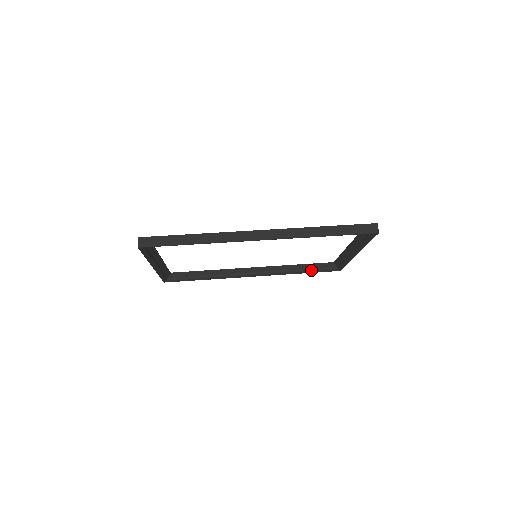
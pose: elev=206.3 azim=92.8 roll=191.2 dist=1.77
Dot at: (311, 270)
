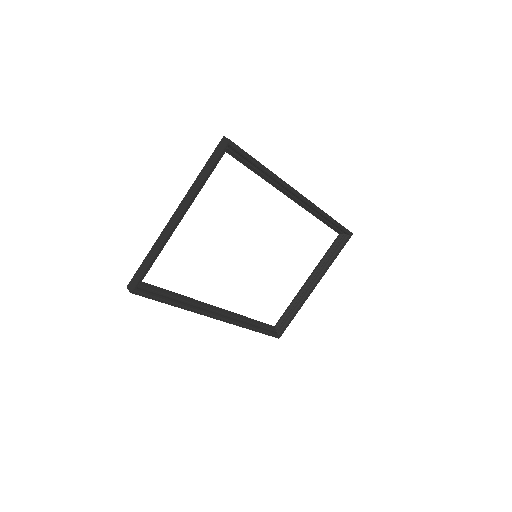
Dot at: (261, 329)
